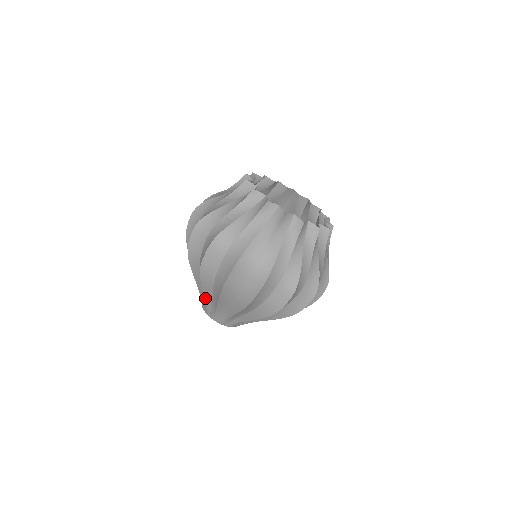
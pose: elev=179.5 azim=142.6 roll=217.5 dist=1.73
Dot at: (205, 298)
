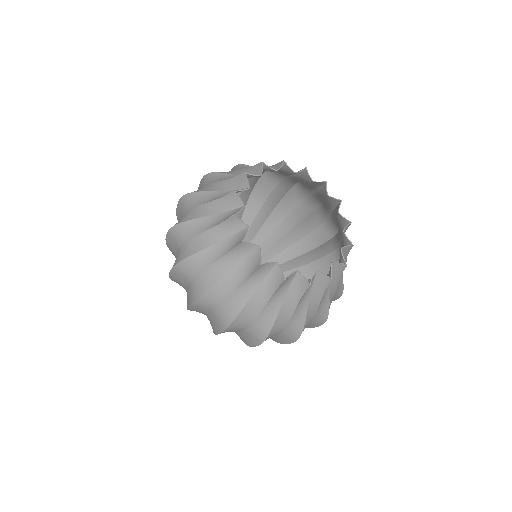
Dot at: occluded
